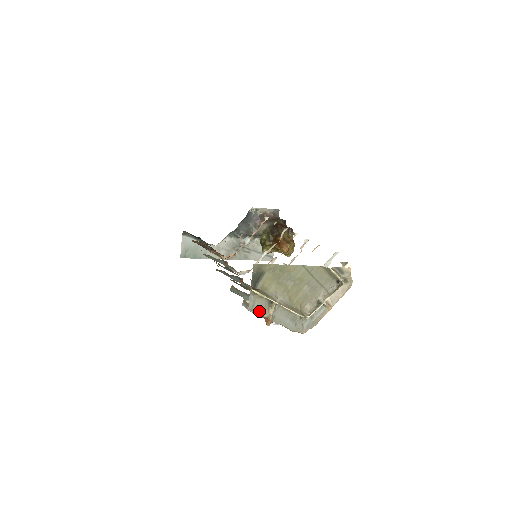
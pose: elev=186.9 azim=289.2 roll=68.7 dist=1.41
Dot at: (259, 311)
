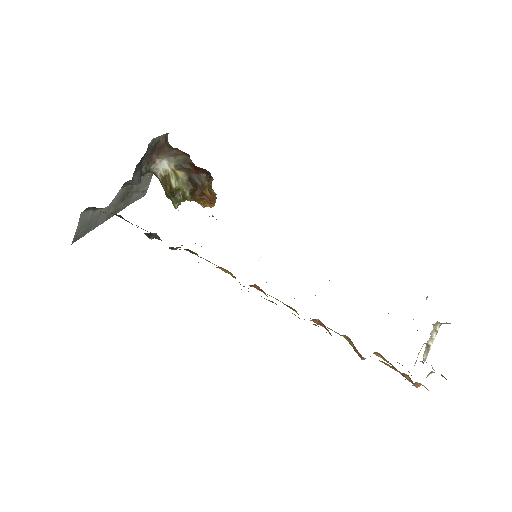
Dot at: occluded
